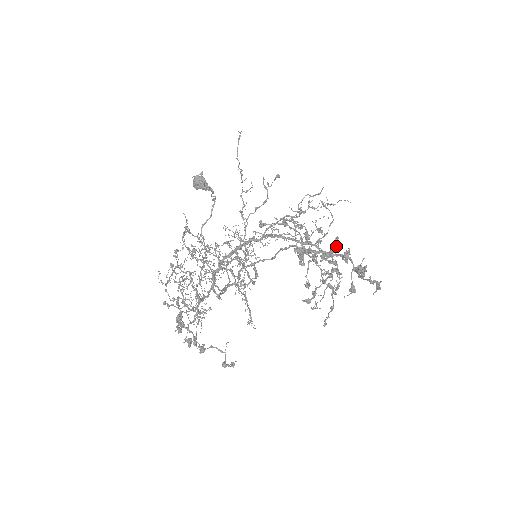
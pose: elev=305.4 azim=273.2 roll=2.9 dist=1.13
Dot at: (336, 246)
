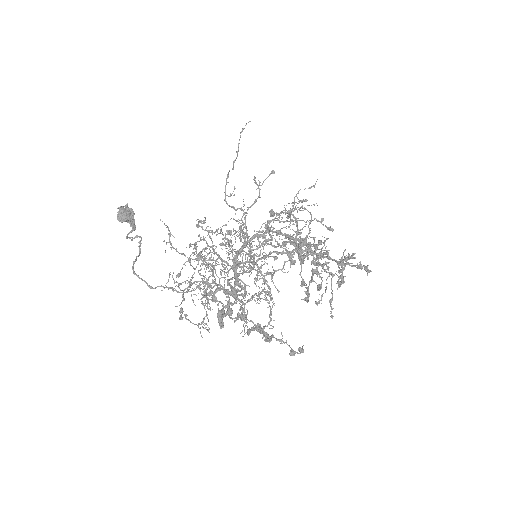
Dot at: occluded
